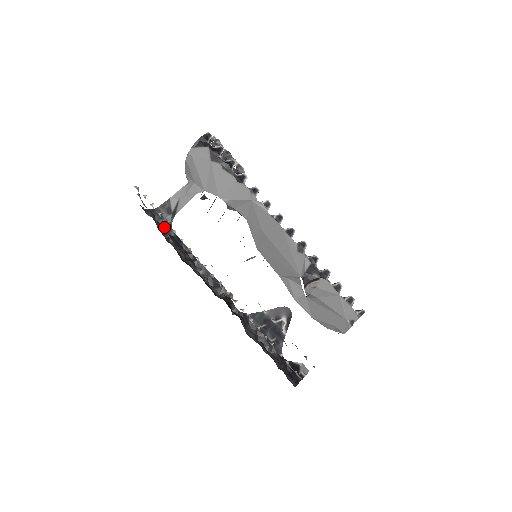
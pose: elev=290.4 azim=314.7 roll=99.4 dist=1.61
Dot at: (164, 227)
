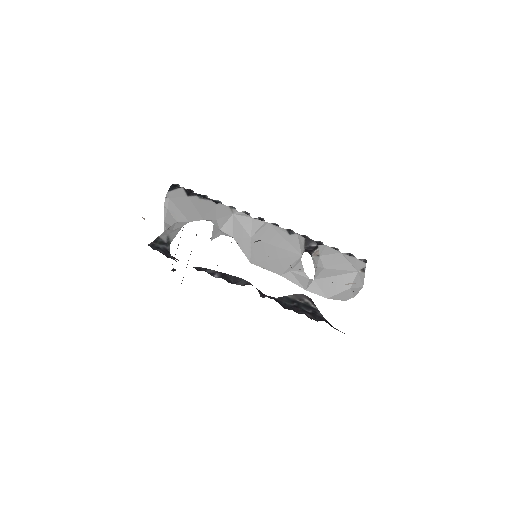
Dot at: (164, 254)
